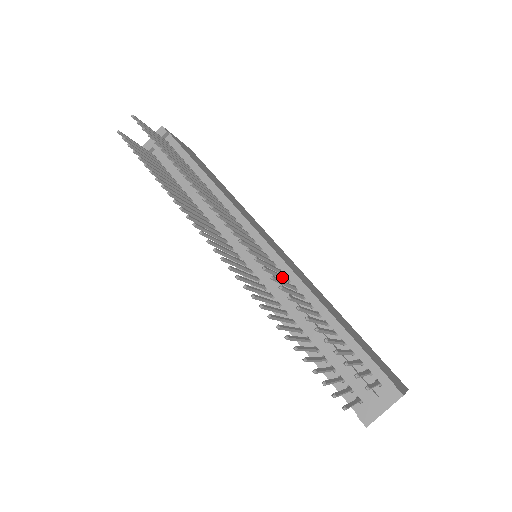
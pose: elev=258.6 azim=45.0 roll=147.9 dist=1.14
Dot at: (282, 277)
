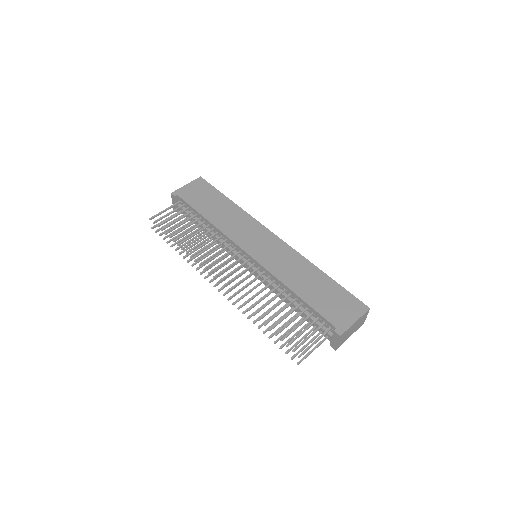
Dot at: (260, 284)
